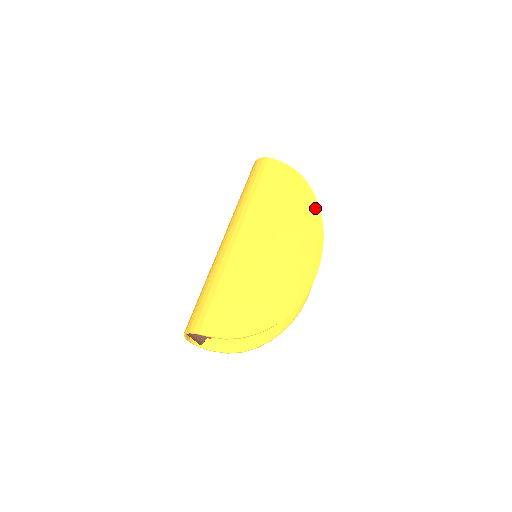
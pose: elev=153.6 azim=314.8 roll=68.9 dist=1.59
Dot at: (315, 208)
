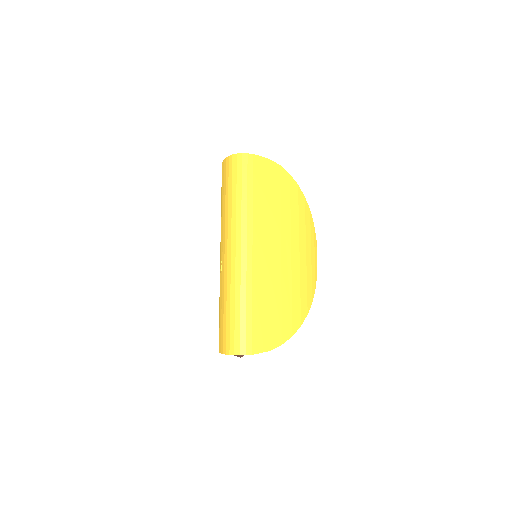
Dot at: (303, 201)
